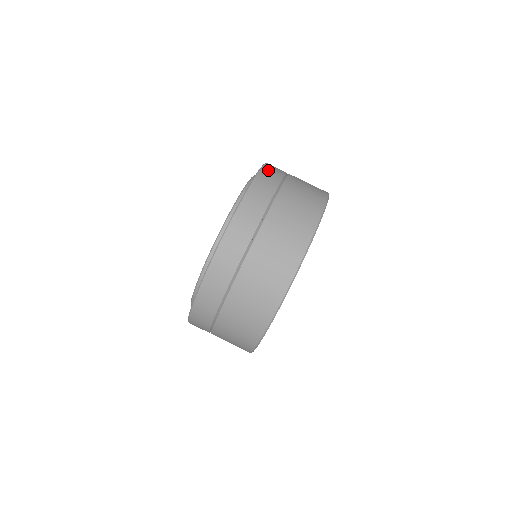
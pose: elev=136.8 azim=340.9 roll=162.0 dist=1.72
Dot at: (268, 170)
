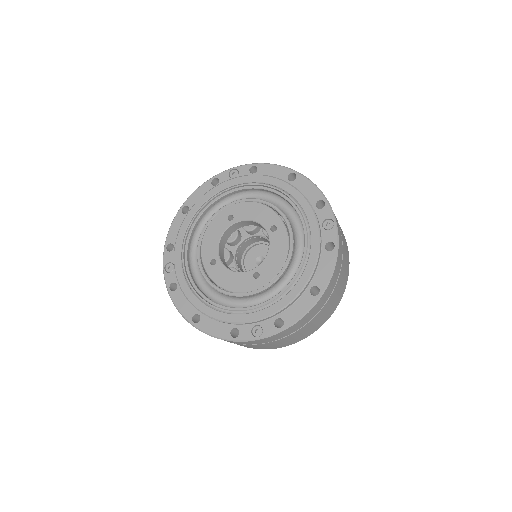
Dot at: occluded
